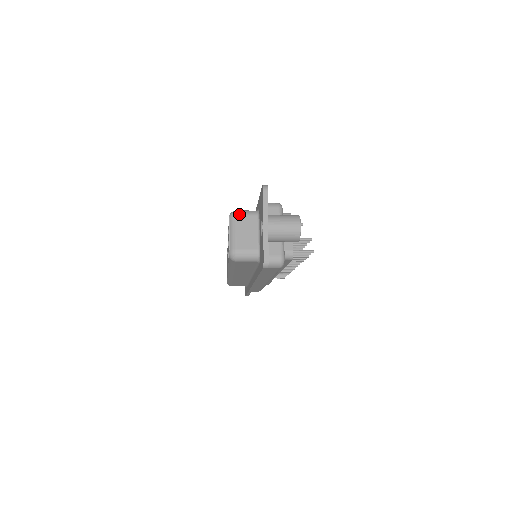
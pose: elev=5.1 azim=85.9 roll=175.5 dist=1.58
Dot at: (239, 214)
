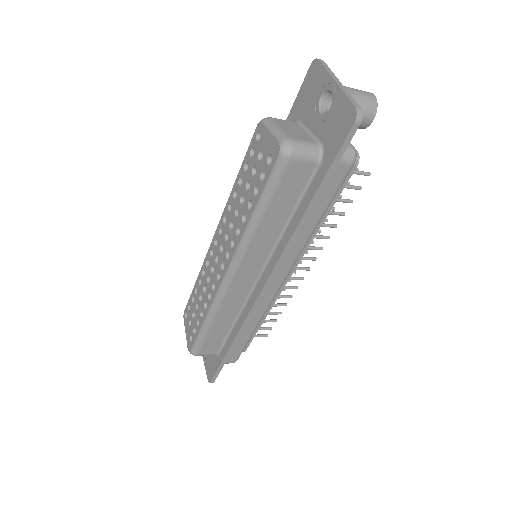
Dot at: (274, 118)
